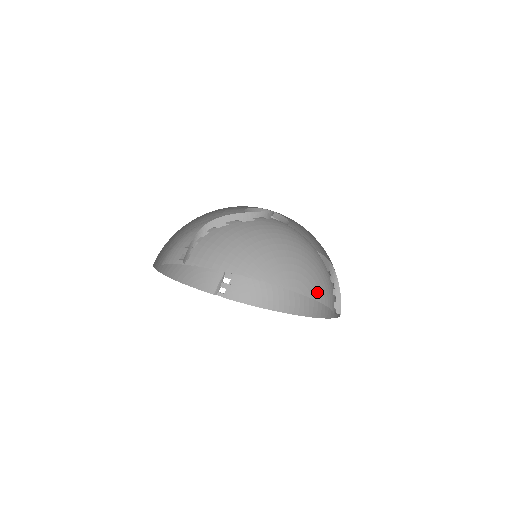
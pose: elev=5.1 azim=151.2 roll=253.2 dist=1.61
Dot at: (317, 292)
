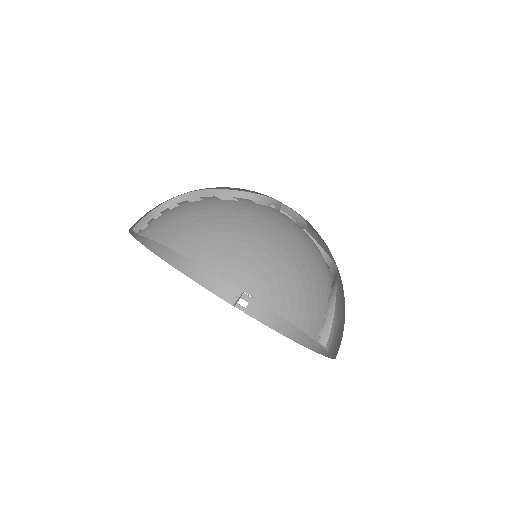
Dot at: (276, 298)
